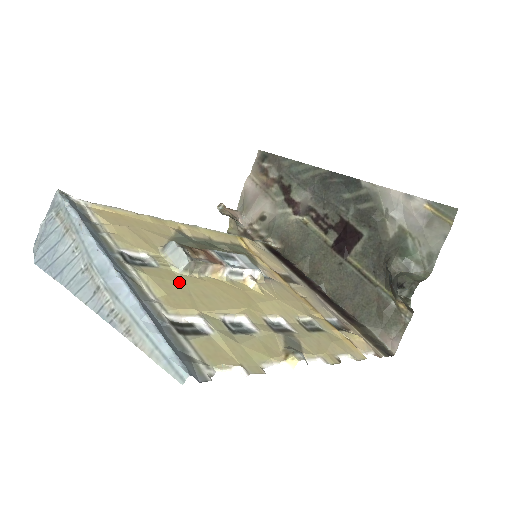
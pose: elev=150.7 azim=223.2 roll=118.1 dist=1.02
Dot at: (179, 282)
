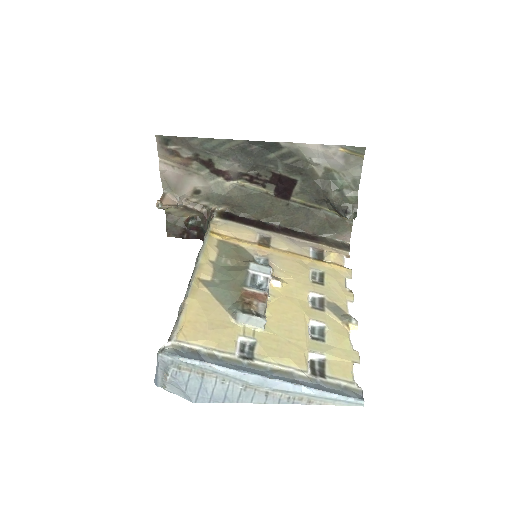
Dot at: (275, 339)
